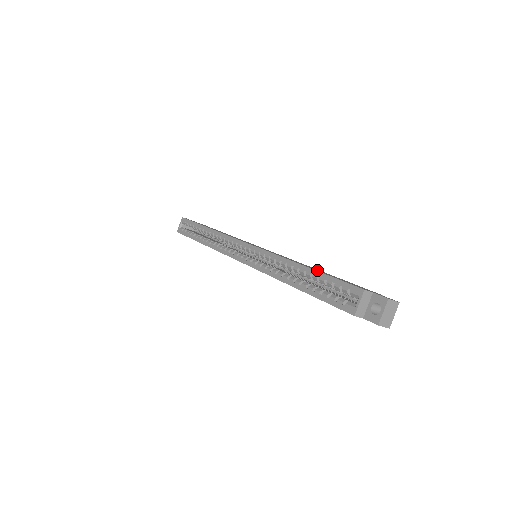
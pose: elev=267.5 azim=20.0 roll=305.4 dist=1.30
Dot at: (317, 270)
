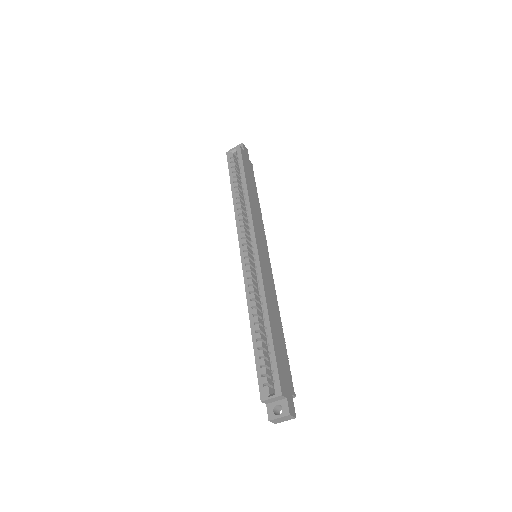
Dot at: (275, 333)
